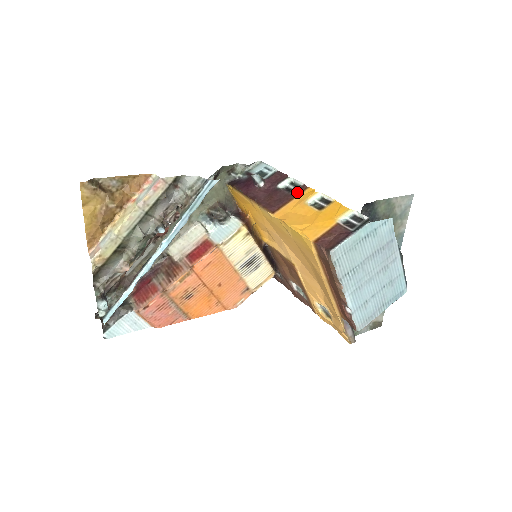
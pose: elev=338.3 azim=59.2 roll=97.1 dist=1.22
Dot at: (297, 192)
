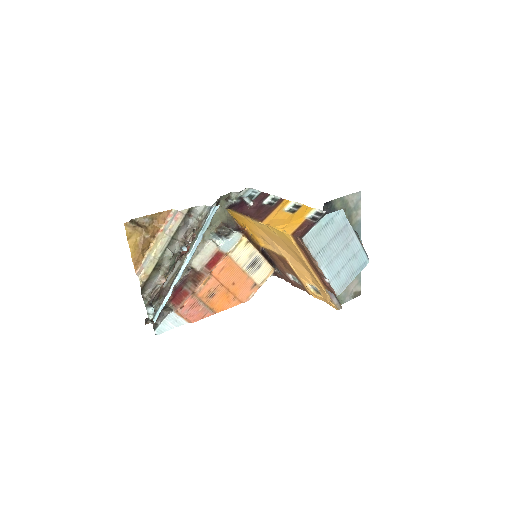
Dot at: (277, 204)
